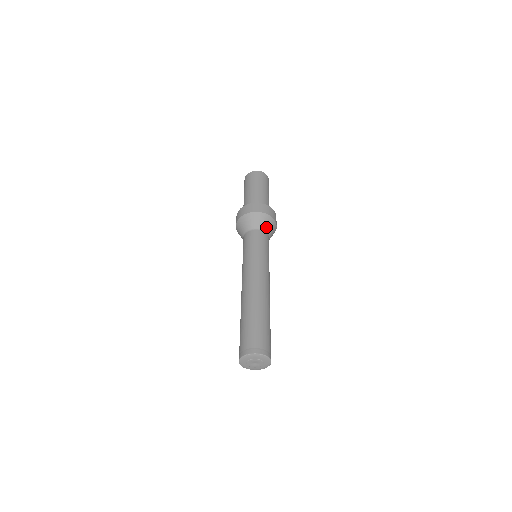
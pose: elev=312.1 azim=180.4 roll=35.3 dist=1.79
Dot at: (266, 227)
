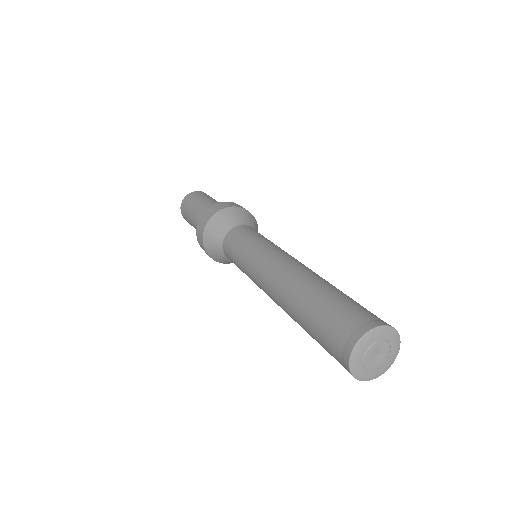
Dot at: (252, 224)
